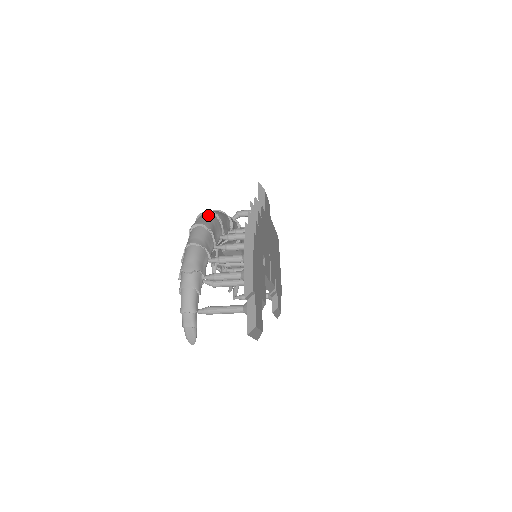
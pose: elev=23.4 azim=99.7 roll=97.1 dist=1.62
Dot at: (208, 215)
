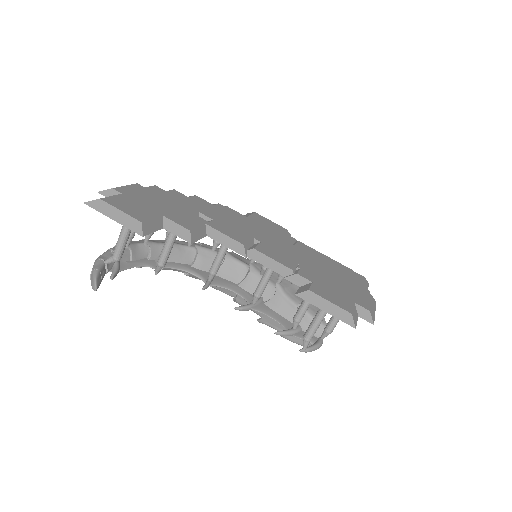
Dot at: occluded
